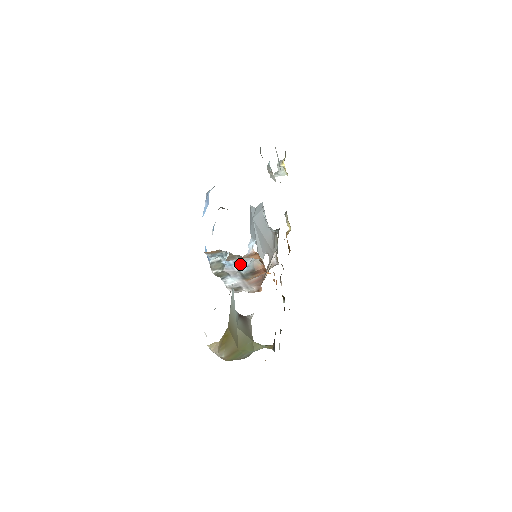
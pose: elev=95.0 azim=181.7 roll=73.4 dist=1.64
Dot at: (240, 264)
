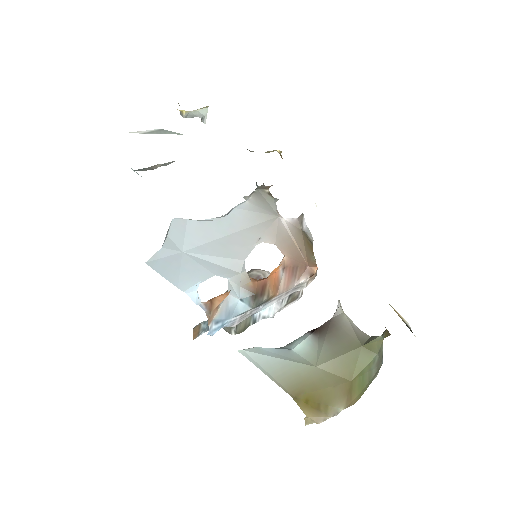
Dot at: (229, 312)
